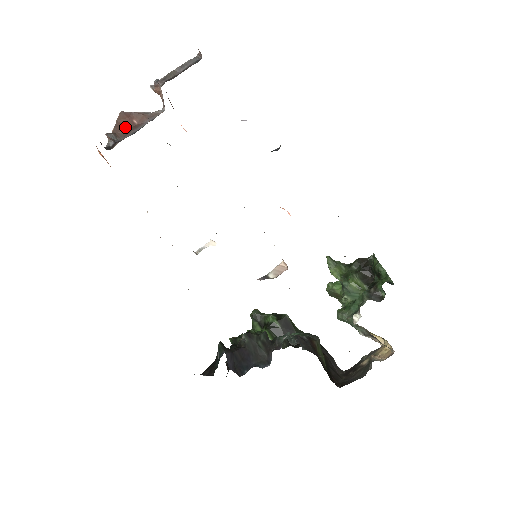
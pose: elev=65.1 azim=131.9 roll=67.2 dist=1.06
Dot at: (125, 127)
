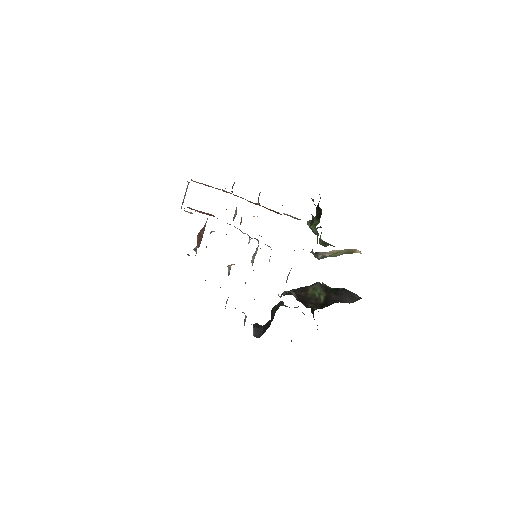
Dot at: (200, 240)
